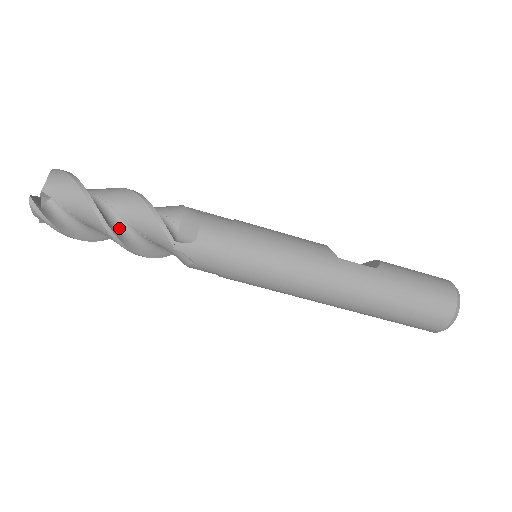
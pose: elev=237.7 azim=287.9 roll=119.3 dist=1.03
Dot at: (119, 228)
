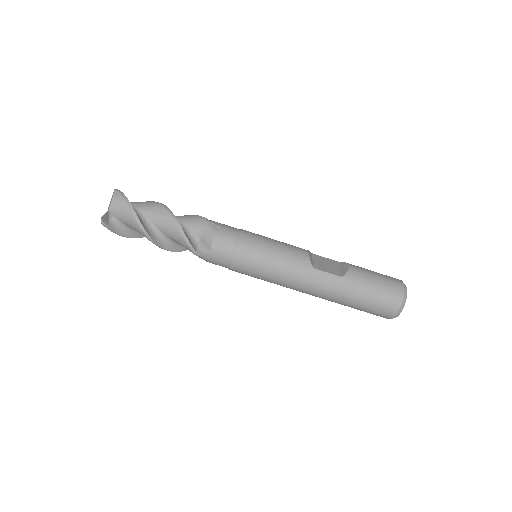
Dot at: (160, 237)
